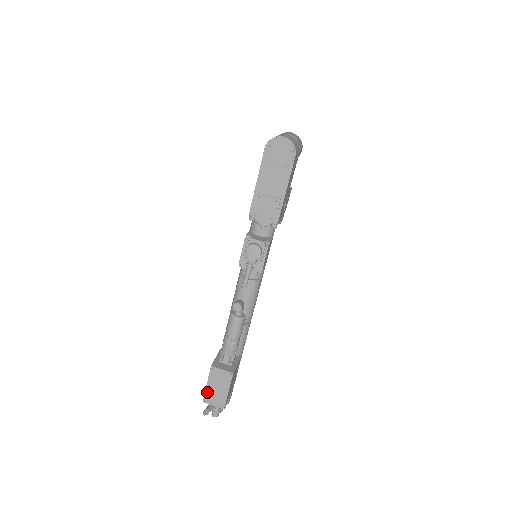
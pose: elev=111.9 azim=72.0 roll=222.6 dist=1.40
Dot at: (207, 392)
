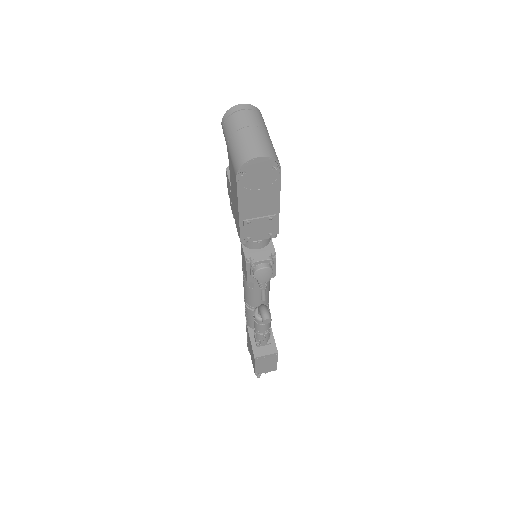
Dot at: (257, 370)
